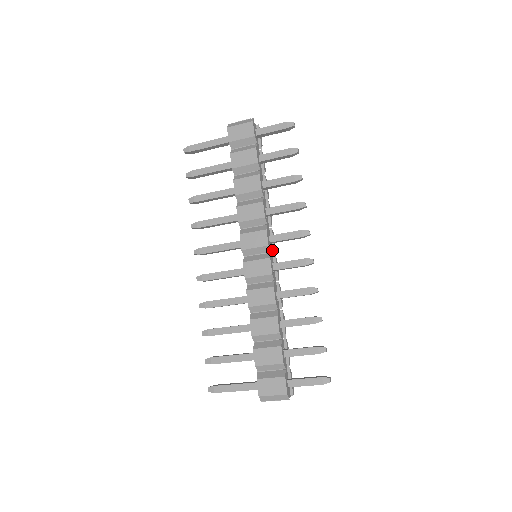
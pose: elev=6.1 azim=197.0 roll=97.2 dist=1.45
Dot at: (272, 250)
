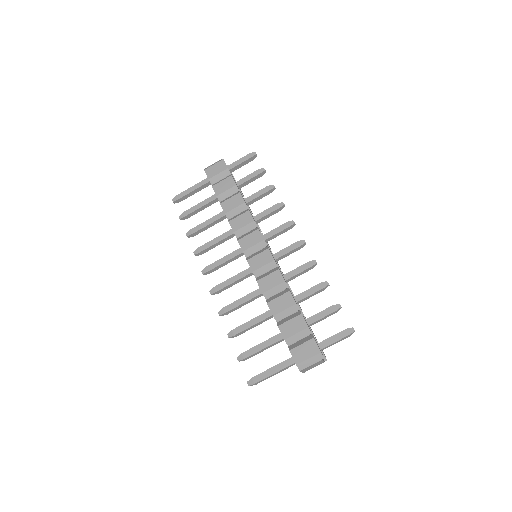
Dot at: occluded
